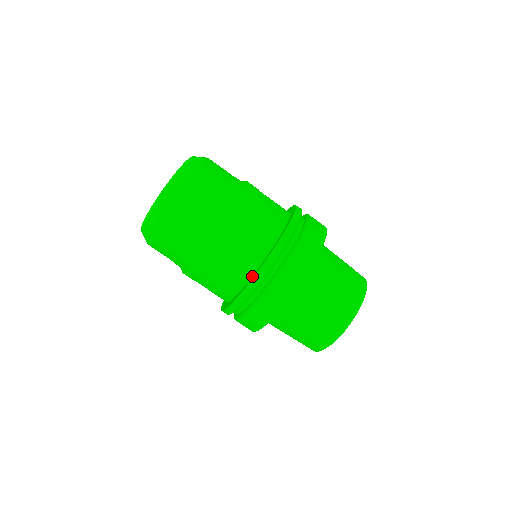
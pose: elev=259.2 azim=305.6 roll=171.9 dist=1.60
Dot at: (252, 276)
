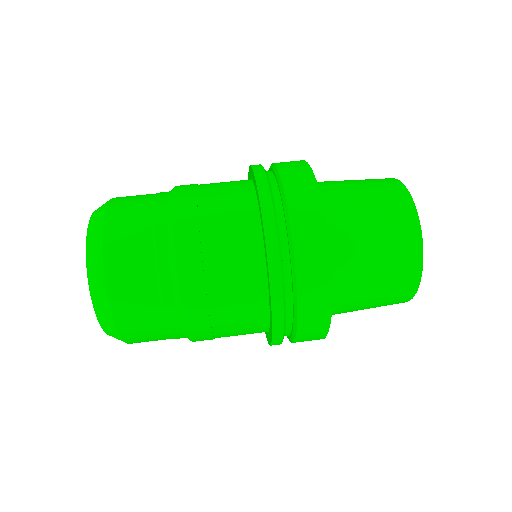
Dot at: (252, 181)
